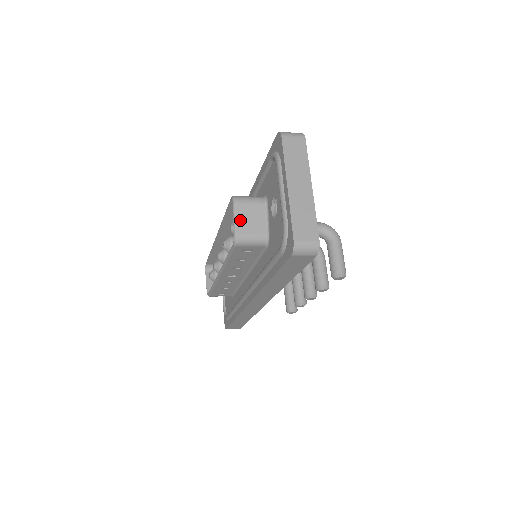
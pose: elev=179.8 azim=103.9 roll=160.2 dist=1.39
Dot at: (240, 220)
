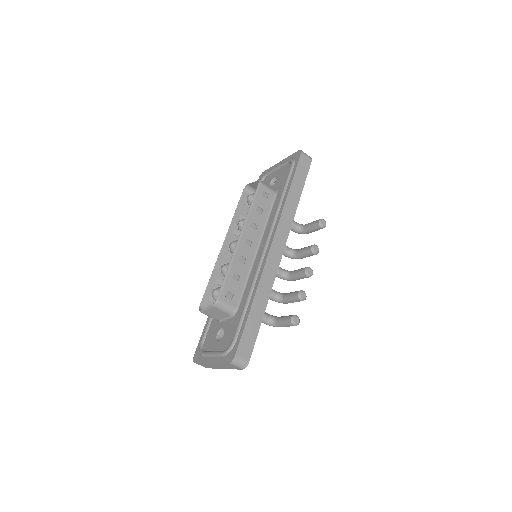
Dot at: (257, 183)
